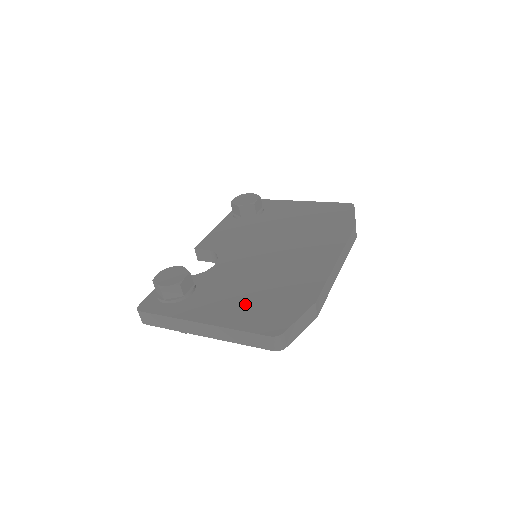
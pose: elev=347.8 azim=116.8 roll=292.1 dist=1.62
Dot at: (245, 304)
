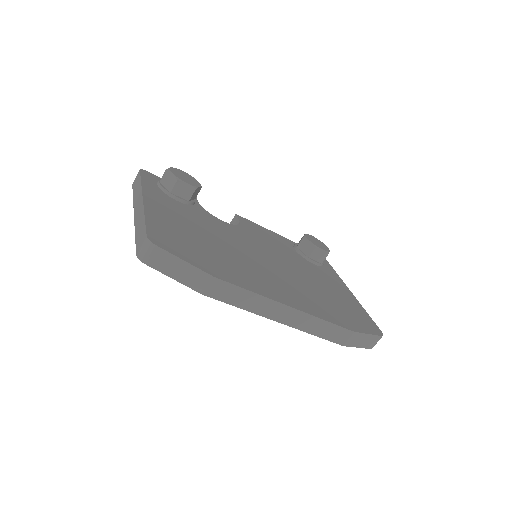
Dot at: (183, 228)
